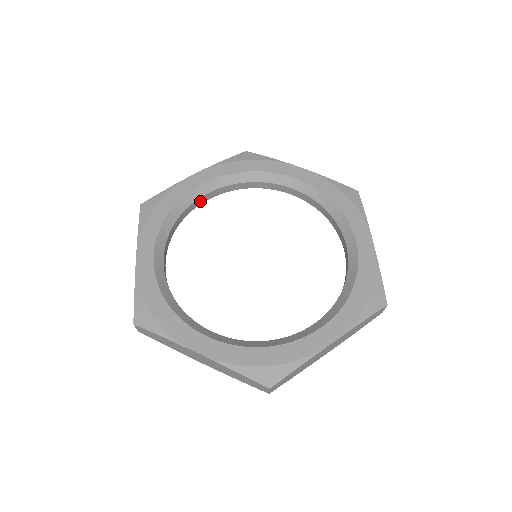
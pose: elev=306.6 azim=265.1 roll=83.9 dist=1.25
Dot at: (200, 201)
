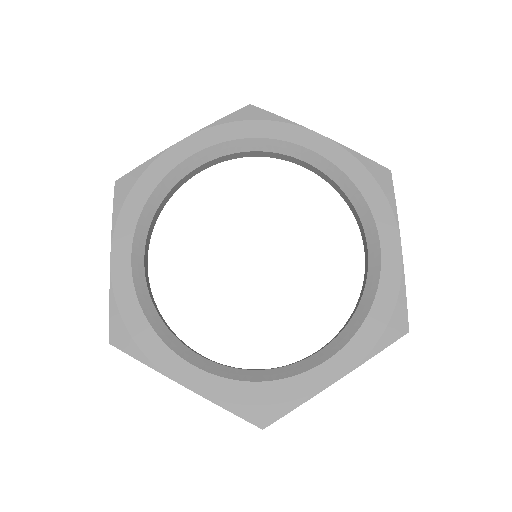
Dot at: (146, 273)
